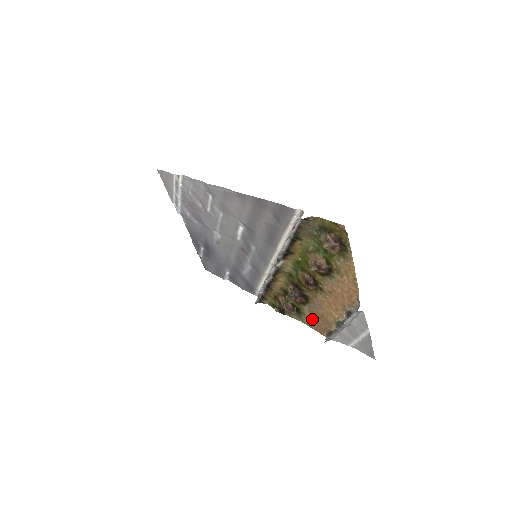
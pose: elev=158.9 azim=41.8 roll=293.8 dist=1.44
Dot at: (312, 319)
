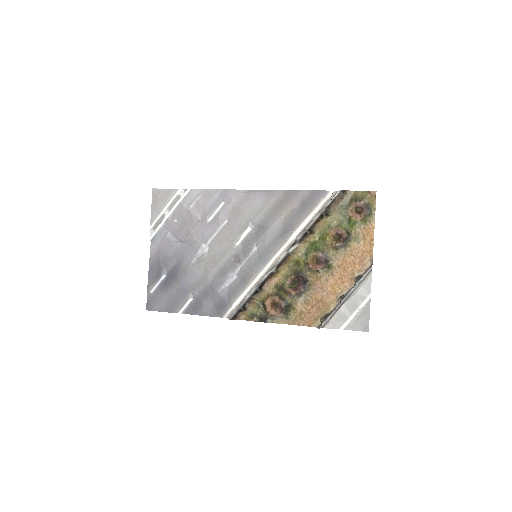
Dot at: (304, 312)
